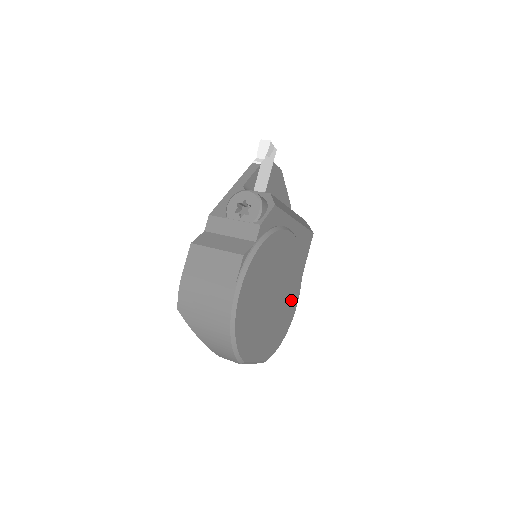
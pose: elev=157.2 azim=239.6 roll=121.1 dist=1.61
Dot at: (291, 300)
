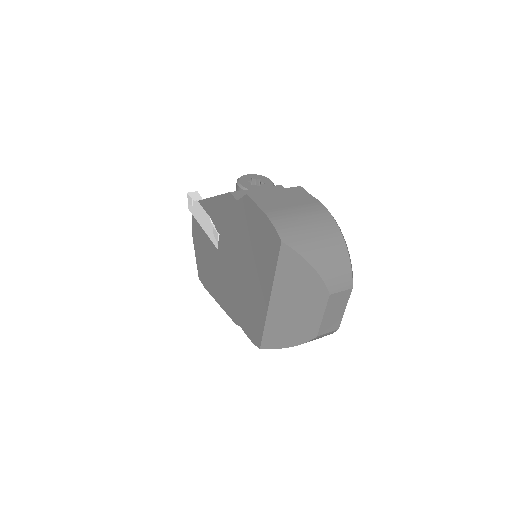
Dot at: occluded
